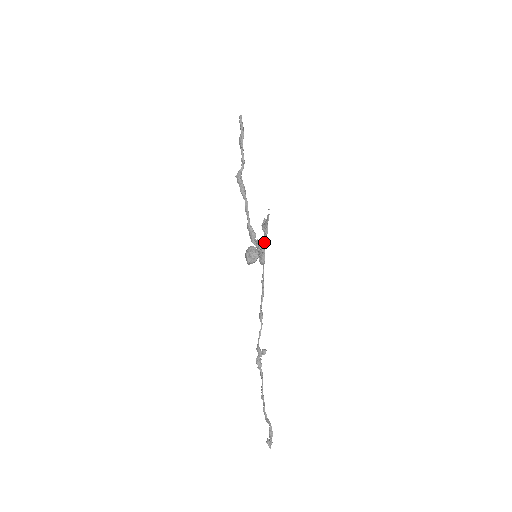
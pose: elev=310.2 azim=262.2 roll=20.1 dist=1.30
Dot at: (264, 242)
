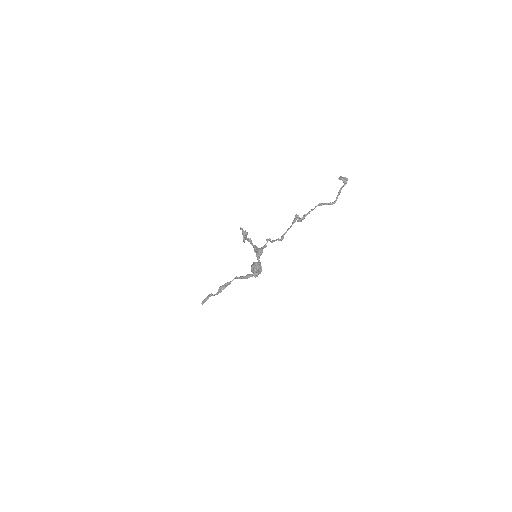
Dot at: (251, 243)
